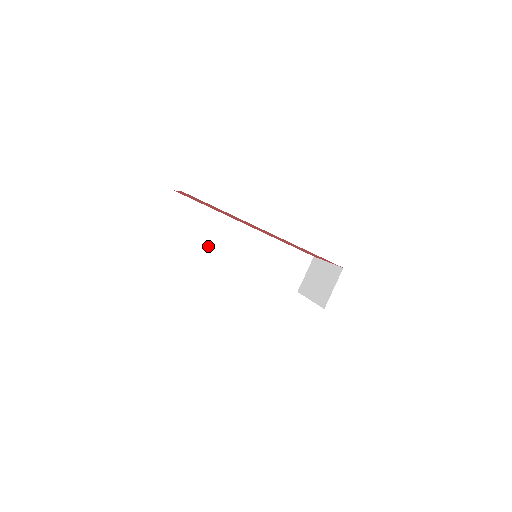
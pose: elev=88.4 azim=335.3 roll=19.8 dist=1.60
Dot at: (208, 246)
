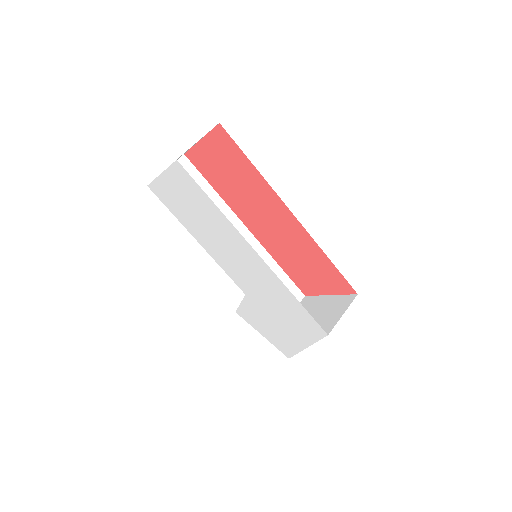
Dot at: occluded
